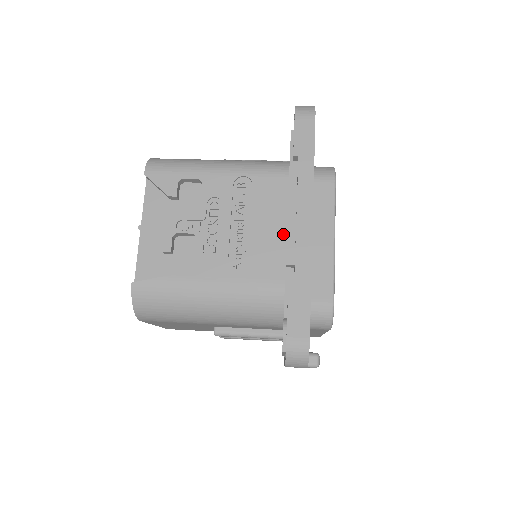
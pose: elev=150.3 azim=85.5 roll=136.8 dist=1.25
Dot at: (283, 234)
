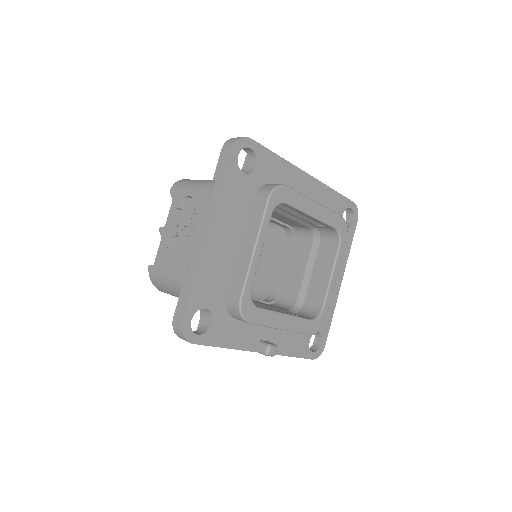
Dot at: occluded
